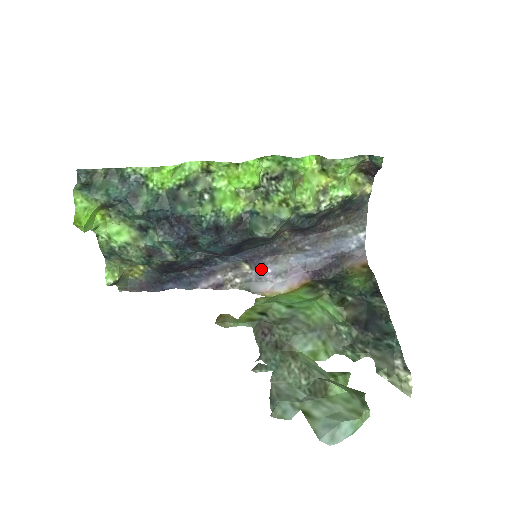
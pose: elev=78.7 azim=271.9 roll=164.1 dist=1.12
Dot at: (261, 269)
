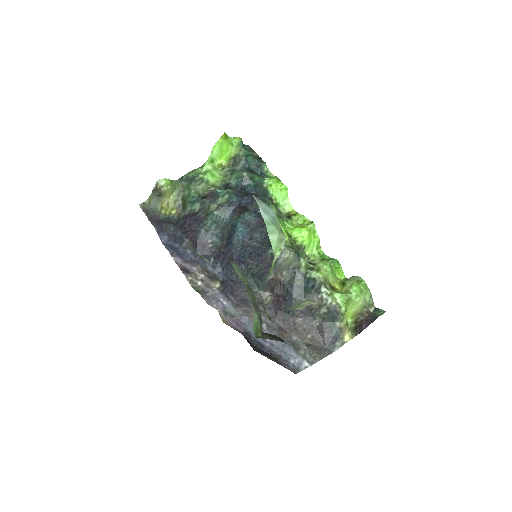
Dot at: (222, 297)
